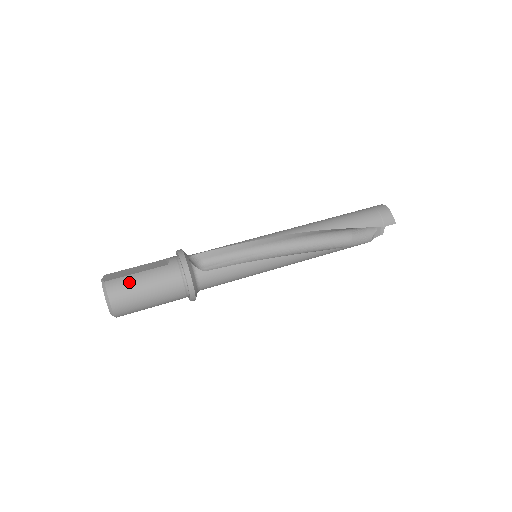
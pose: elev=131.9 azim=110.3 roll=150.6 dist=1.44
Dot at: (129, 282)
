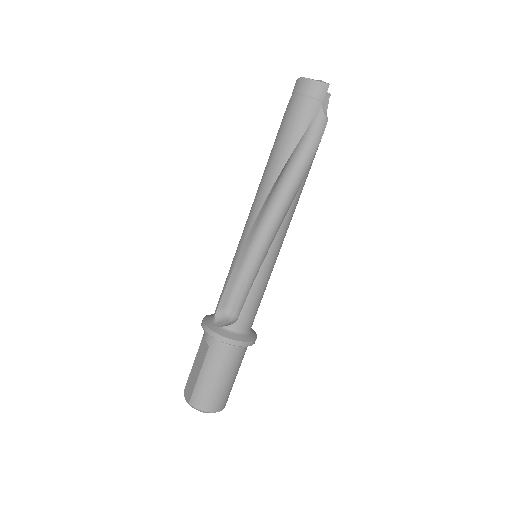
Dot at: (202, 388)
